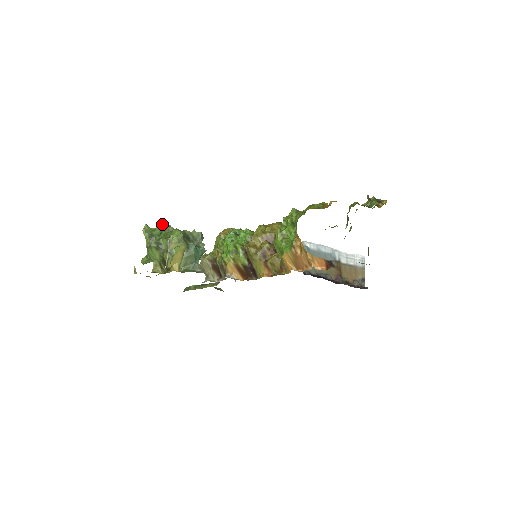
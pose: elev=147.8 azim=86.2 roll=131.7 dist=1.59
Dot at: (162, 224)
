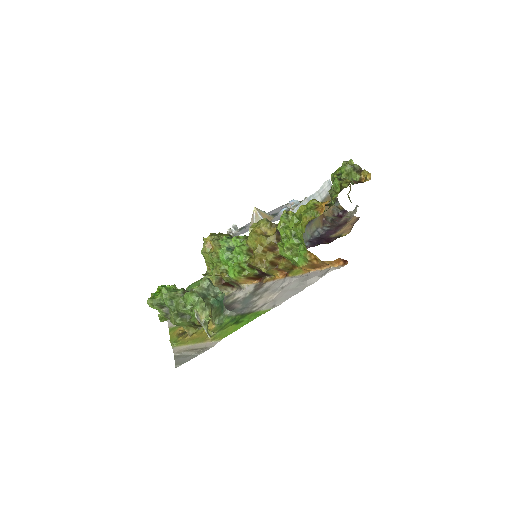
Dot at: (166, 293)
